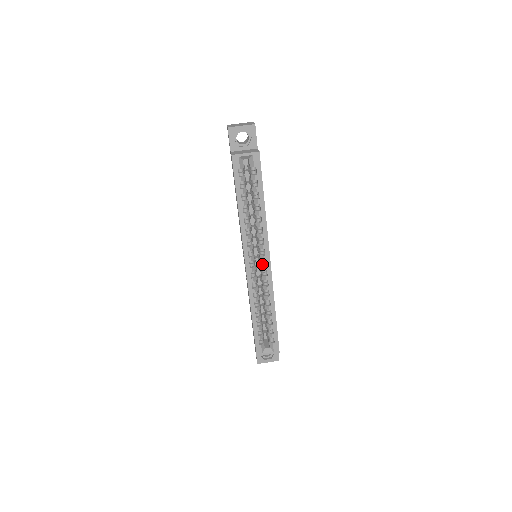
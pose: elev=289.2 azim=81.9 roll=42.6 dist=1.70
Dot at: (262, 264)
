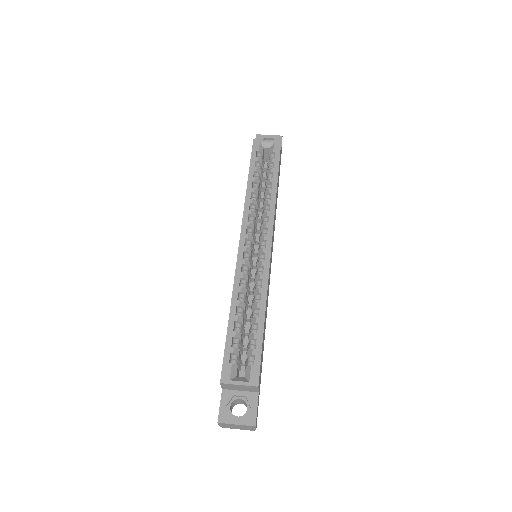
Dot at: (261, 248)
